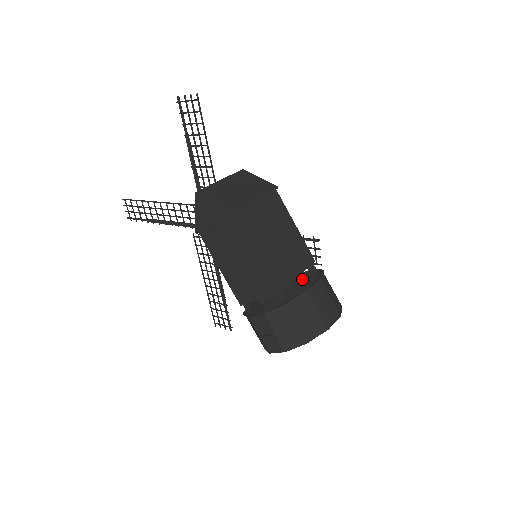
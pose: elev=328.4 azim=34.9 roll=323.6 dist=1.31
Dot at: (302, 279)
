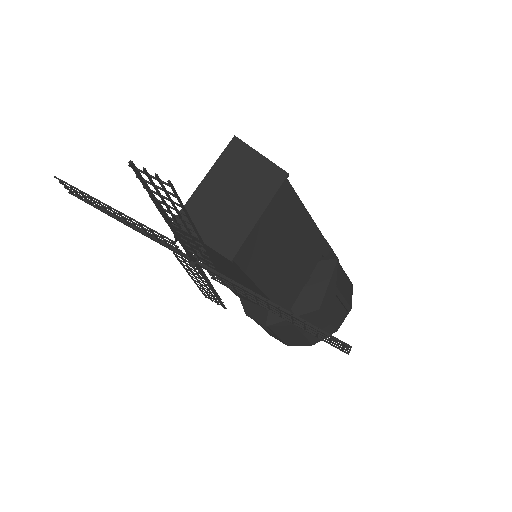
Dot at: (312, 280)
